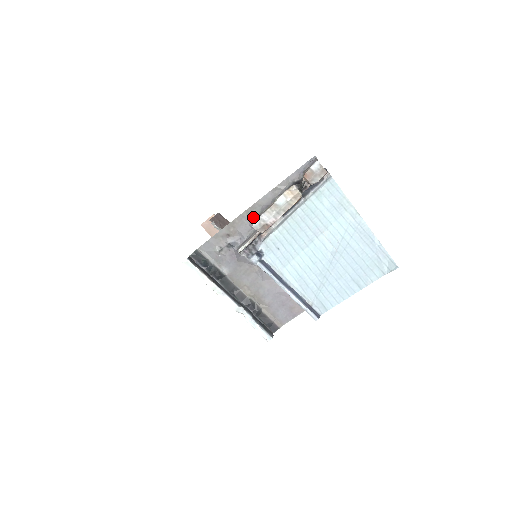
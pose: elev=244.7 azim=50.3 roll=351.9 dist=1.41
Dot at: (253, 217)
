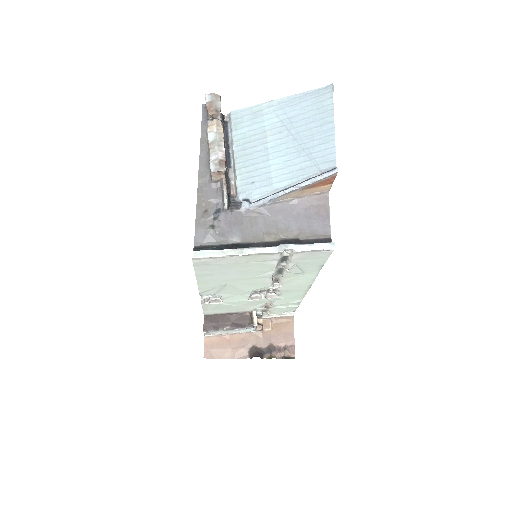
Dot at: (208, 180)
